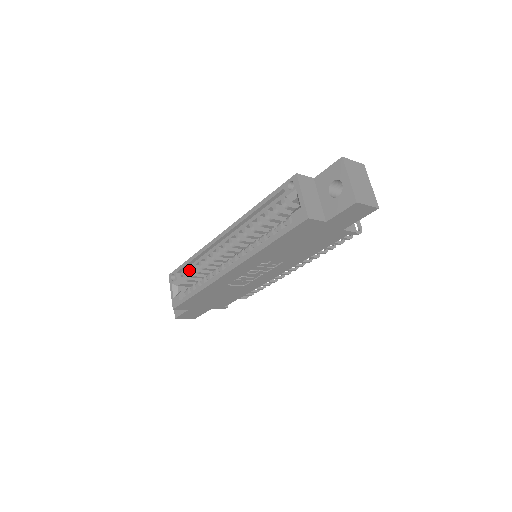
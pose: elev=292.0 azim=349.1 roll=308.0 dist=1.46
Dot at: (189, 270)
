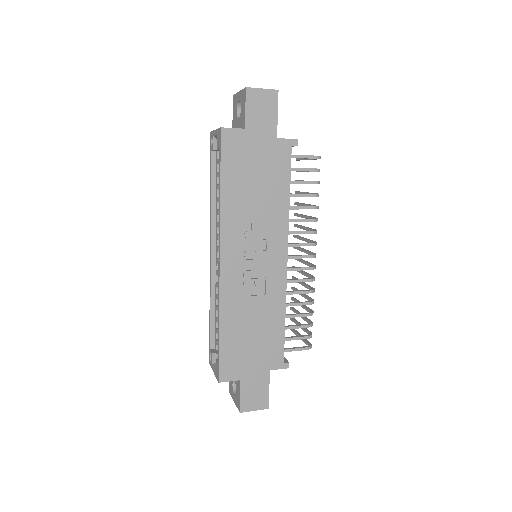
Dot at: (216, 330)
